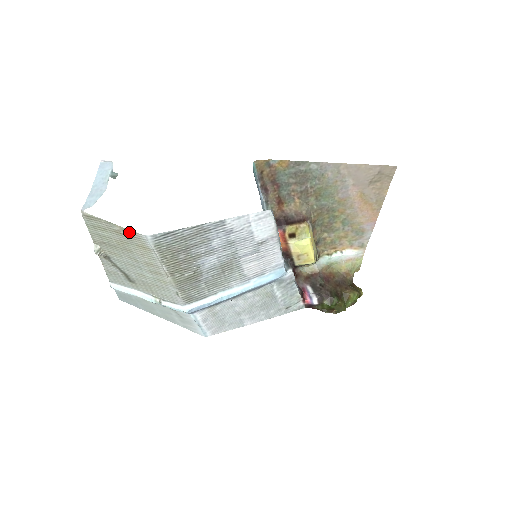
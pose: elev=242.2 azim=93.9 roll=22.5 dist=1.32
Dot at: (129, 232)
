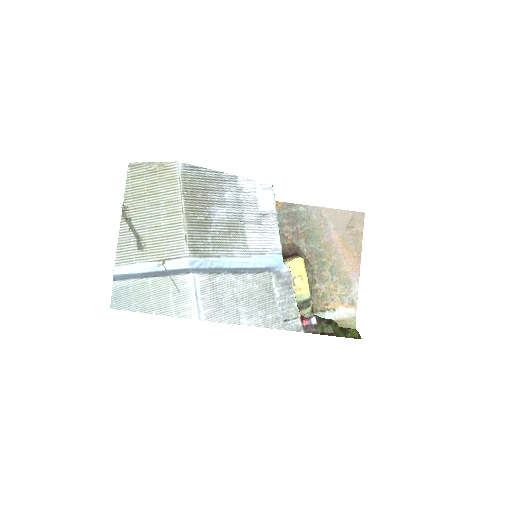
Dot at: (164, 165)
